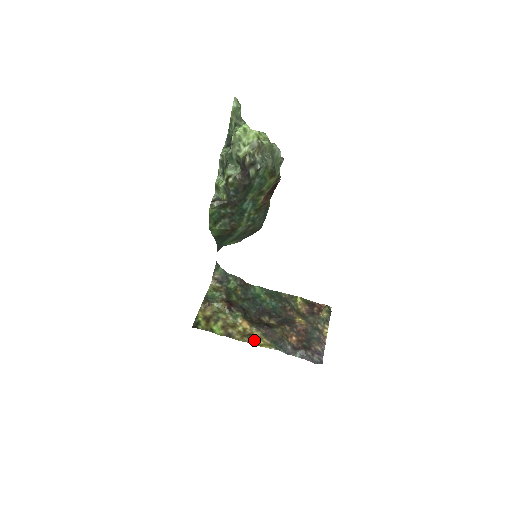
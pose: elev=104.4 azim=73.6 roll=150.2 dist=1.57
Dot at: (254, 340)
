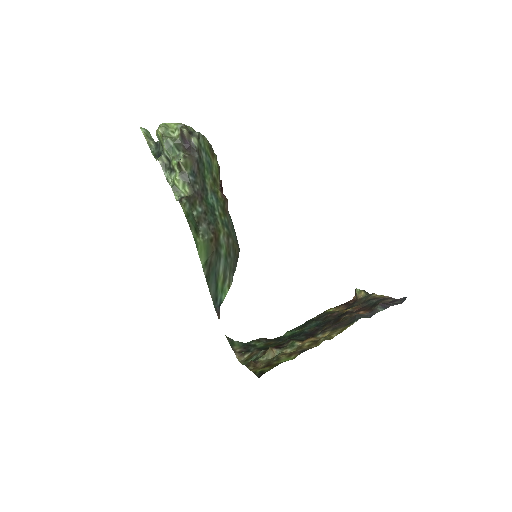
Dot at: (330, 335)
